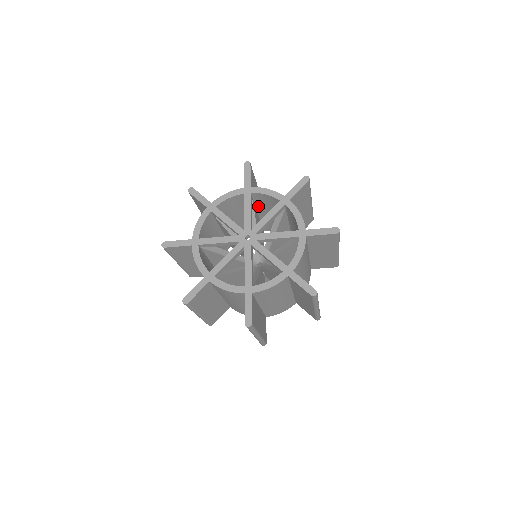
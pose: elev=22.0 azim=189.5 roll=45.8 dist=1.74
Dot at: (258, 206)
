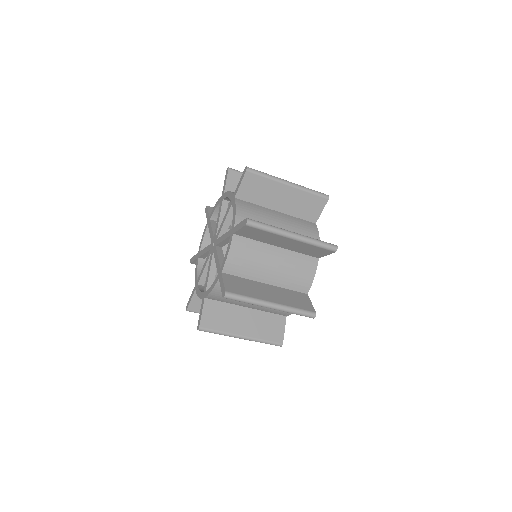
Dot at: occluded
